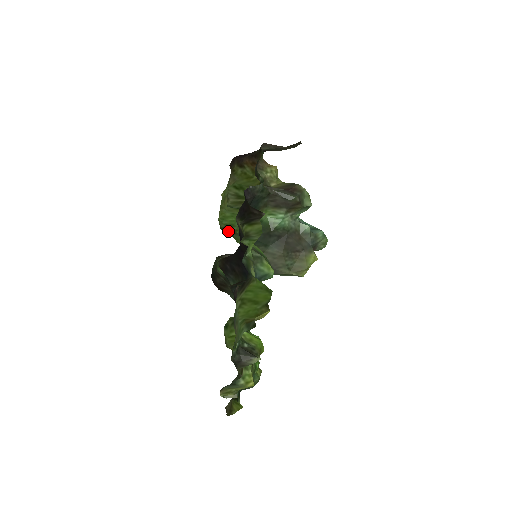
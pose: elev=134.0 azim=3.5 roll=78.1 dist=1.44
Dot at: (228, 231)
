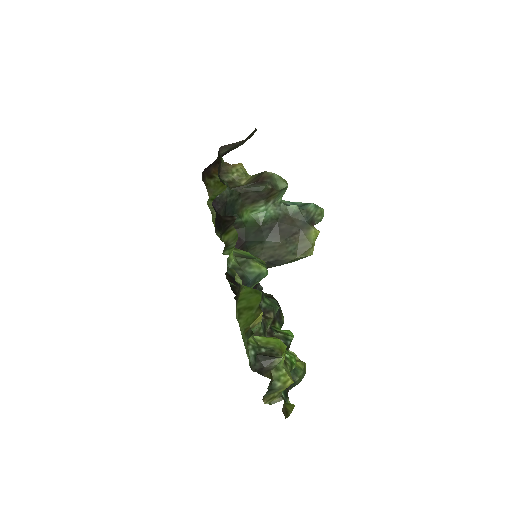
Dot at: occluded
